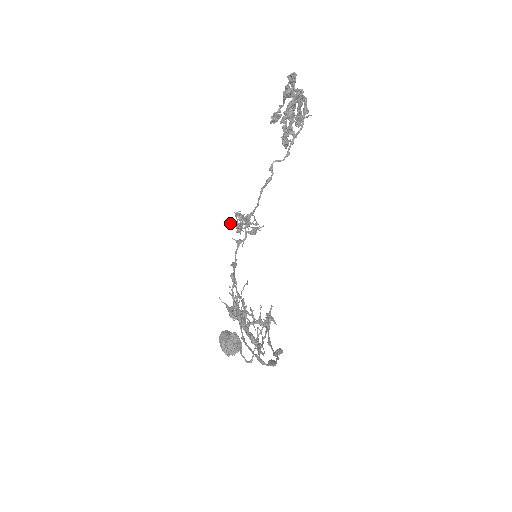
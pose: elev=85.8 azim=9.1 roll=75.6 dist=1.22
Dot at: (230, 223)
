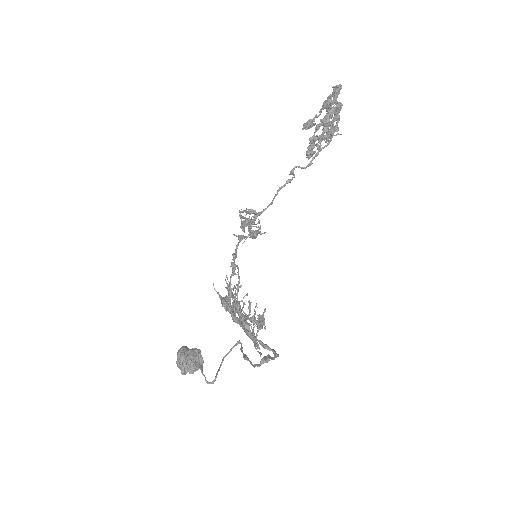
Dot at: (239, 214)
